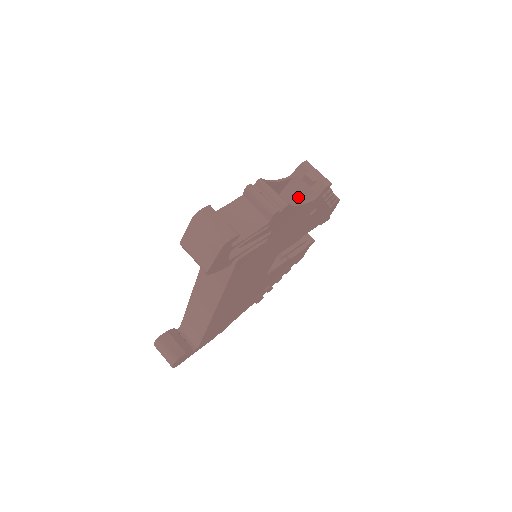
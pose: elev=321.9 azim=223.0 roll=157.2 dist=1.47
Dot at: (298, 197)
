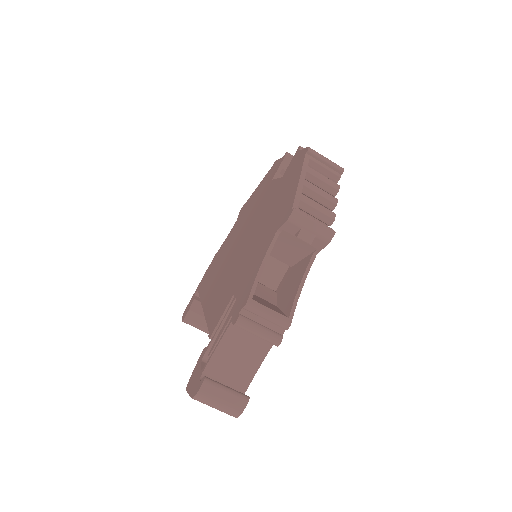
Dot at: (294, 248)
